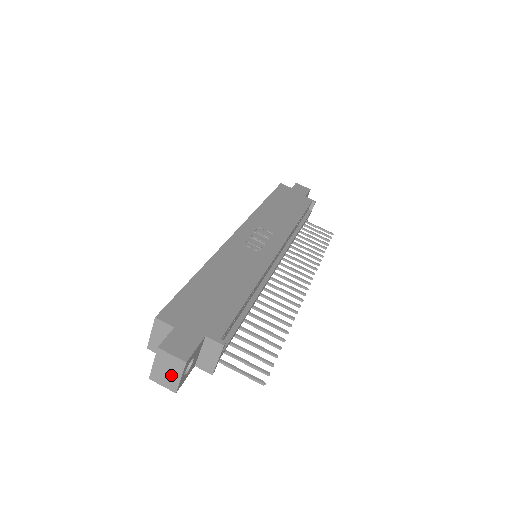
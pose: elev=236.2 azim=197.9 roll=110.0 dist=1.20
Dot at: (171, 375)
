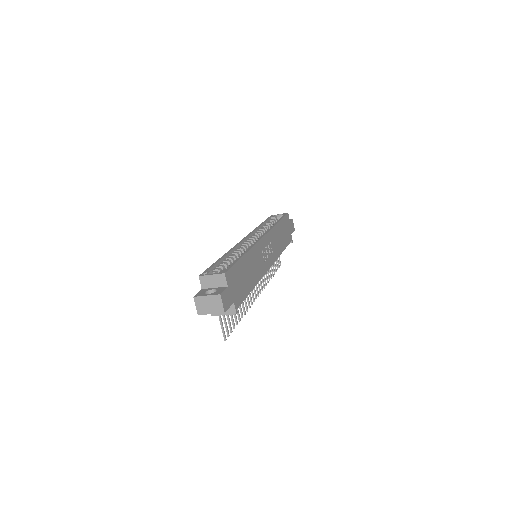
Dot at: (208, 308)
